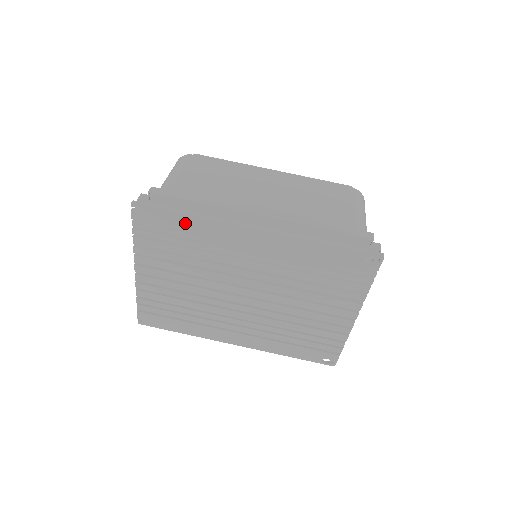
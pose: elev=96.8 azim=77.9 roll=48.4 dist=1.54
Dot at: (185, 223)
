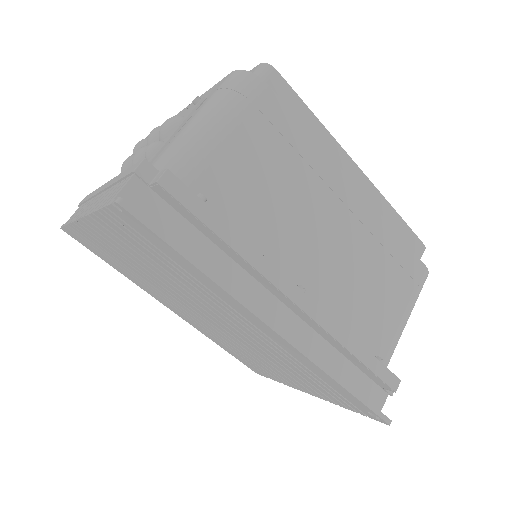
Dot at: (187, 266)
